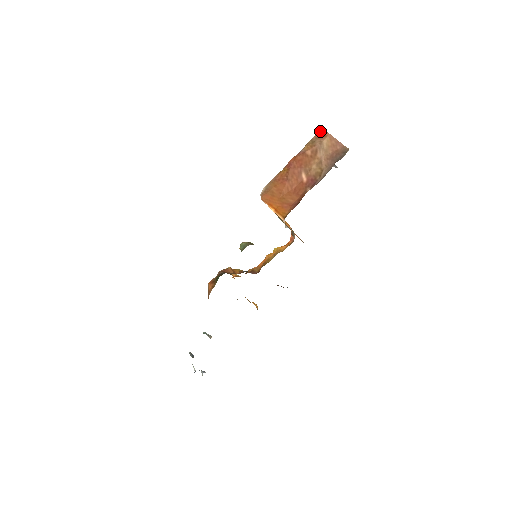
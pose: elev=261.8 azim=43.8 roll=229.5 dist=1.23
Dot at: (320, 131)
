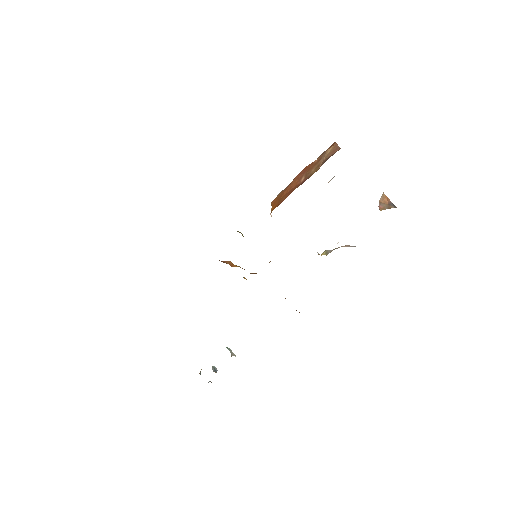
Dot at: (332, 144)
